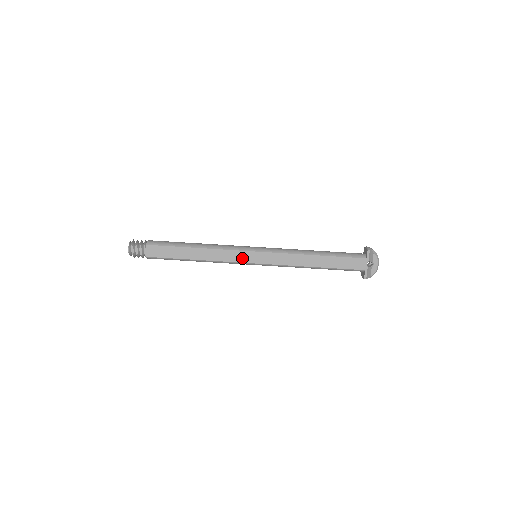
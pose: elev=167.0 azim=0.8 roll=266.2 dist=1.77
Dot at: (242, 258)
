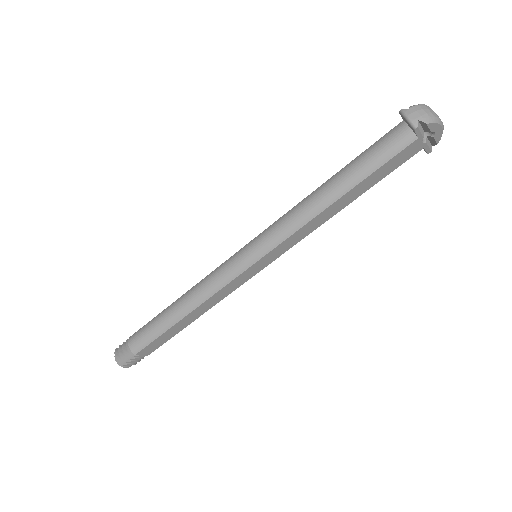
Dot at: (245, 278)
